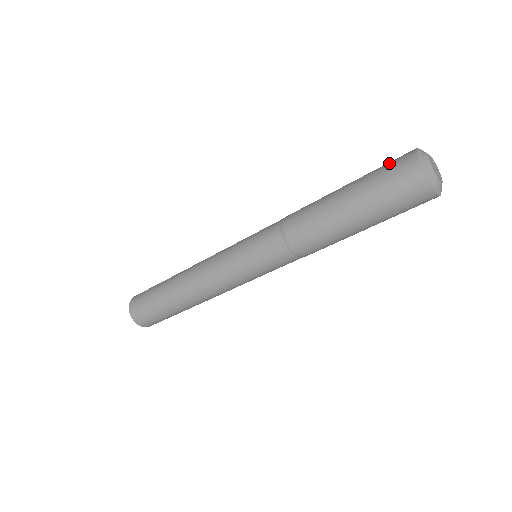
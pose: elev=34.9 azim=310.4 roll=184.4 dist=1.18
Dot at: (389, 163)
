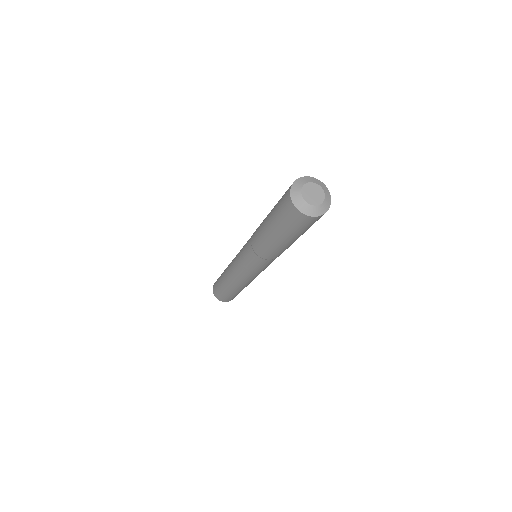
Dot at: (281, 205)
